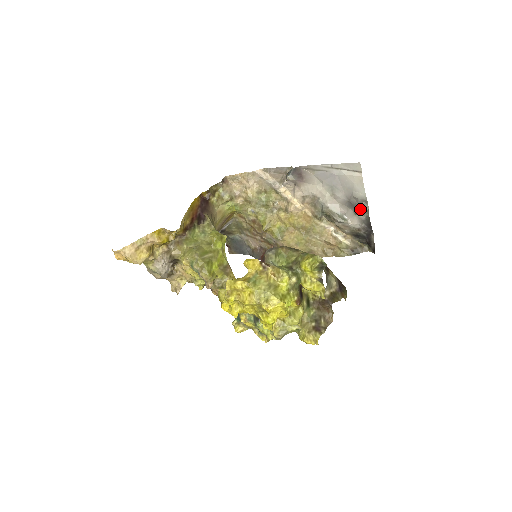
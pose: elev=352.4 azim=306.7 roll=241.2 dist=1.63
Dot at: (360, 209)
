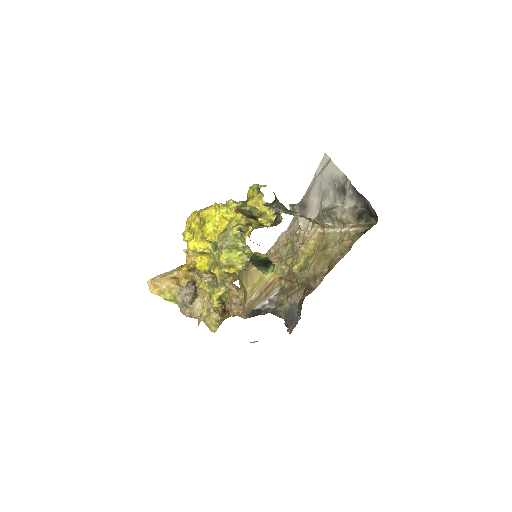
Dot at: (344, 187)
